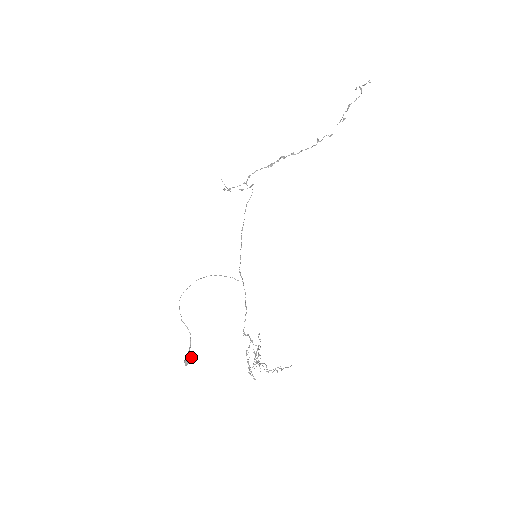
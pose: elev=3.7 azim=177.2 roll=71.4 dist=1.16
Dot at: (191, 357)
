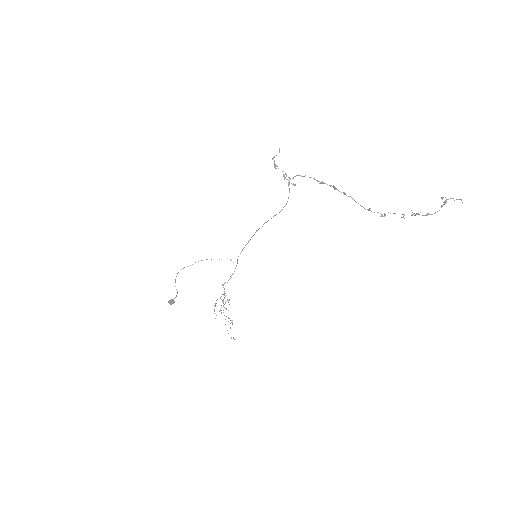
Dot at: (173, 302)
